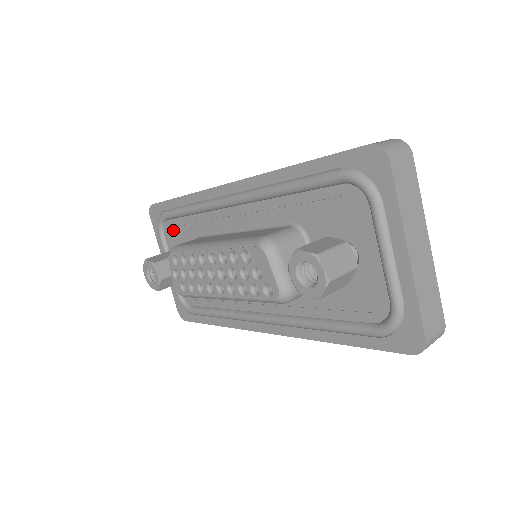
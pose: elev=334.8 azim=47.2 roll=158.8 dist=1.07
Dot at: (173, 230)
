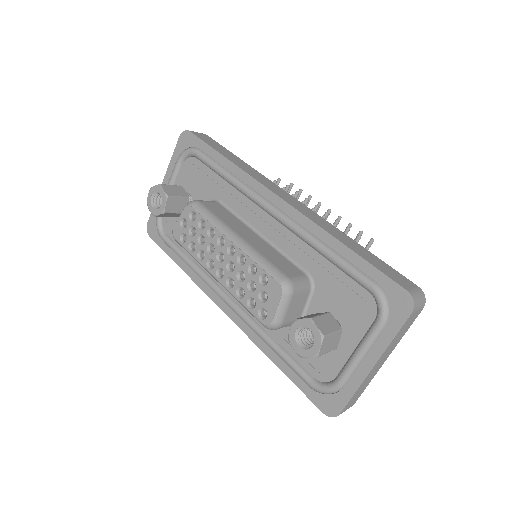
Dot at: (195, 170)
